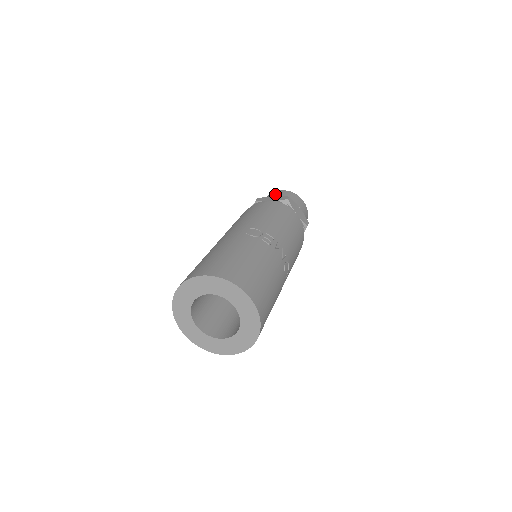
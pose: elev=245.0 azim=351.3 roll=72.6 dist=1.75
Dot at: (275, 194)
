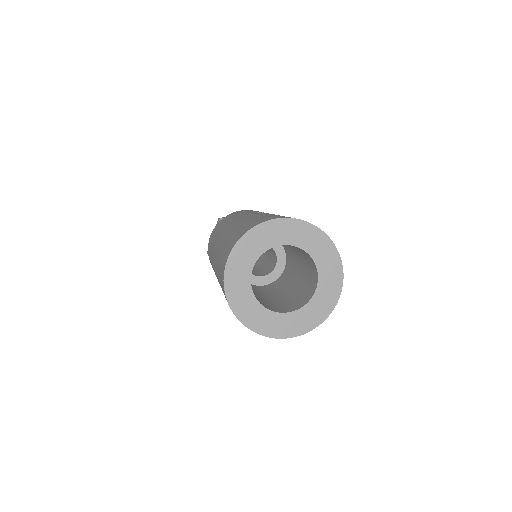
Dot at: occluded
